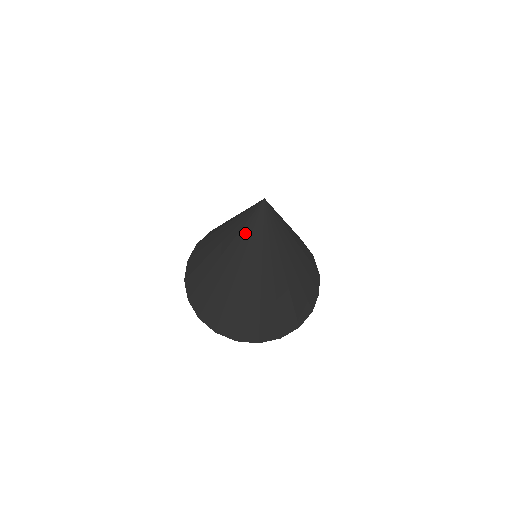
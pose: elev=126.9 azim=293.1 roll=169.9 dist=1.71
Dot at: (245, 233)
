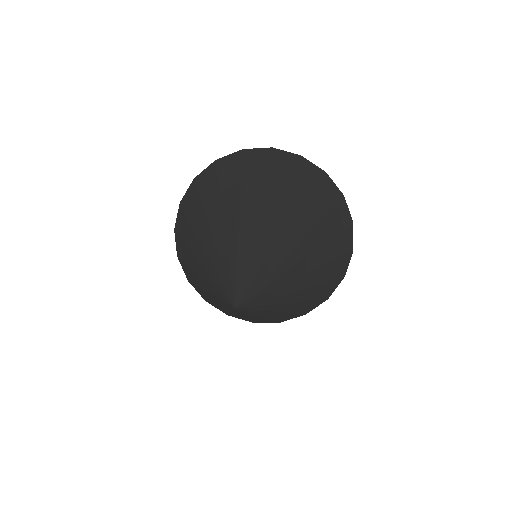
Dot at: (214, 281)
